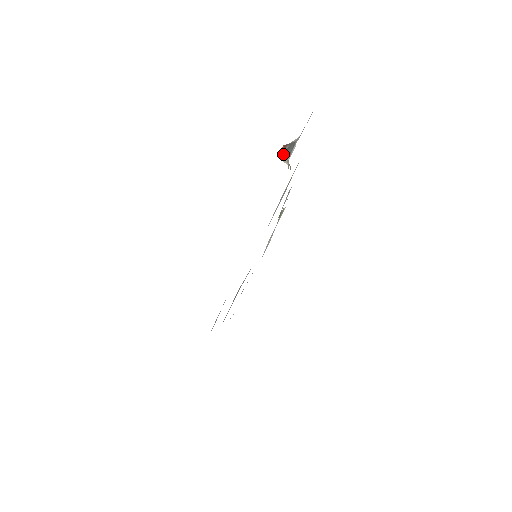
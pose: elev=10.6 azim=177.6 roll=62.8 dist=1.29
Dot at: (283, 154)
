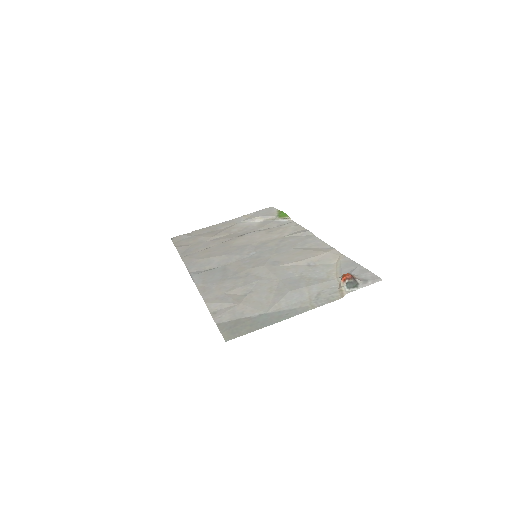
Dot at: (346, 280)
